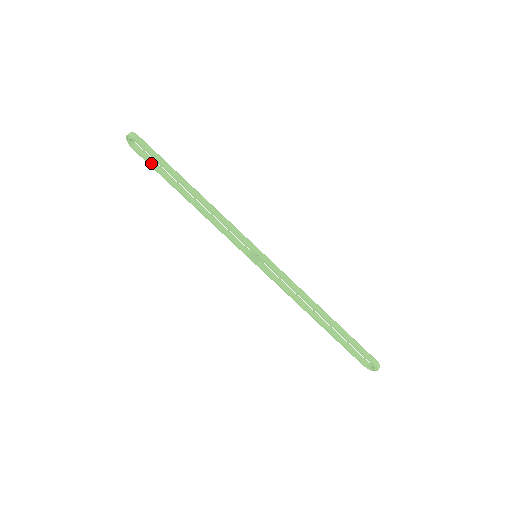
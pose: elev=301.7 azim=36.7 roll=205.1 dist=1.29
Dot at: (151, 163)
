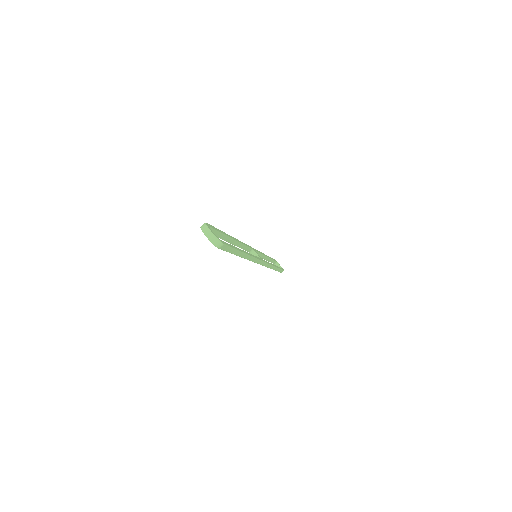
Dot at: occluded
